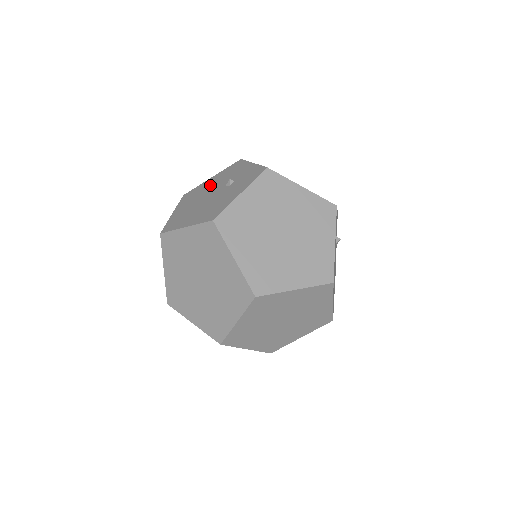
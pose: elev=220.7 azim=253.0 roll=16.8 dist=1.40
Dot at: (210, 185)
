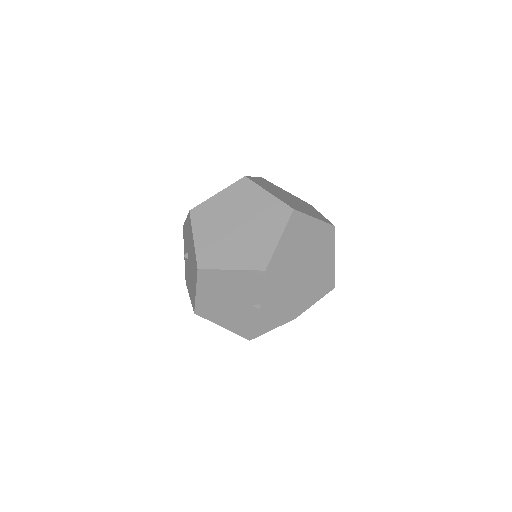
Dot at: (233, 286)
